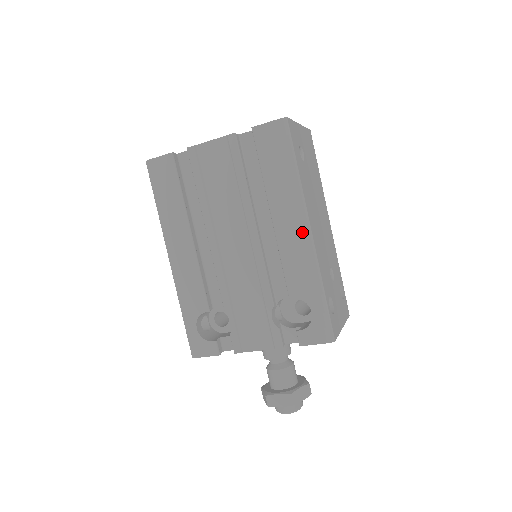
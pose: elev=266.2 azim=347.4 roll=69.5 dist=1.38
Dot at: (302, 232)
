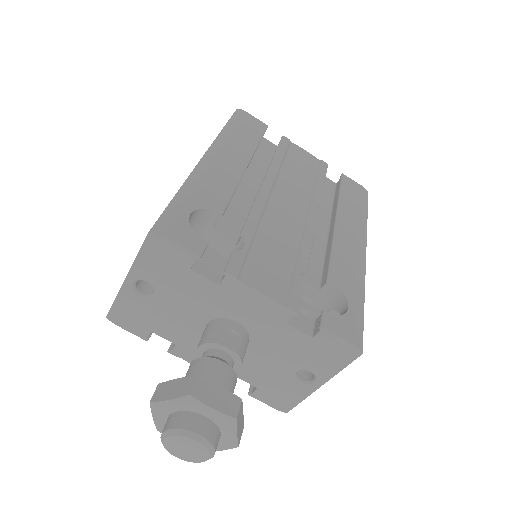
Dot at: (360, 248)
